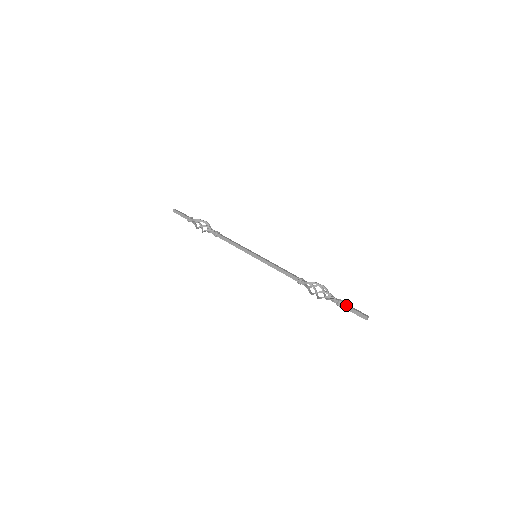
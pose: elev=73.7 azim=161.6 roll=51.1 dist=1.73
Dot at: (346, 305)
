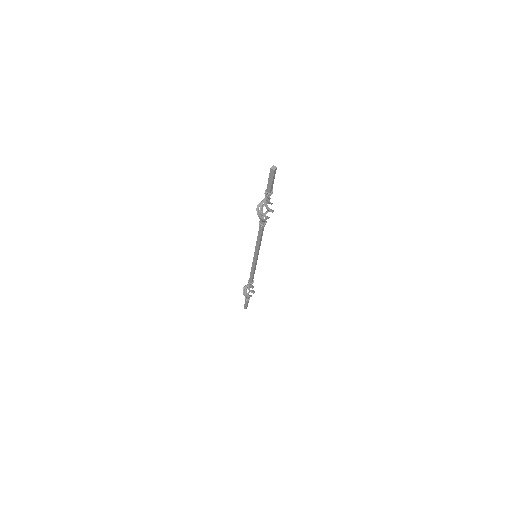
Dot at: occluded
